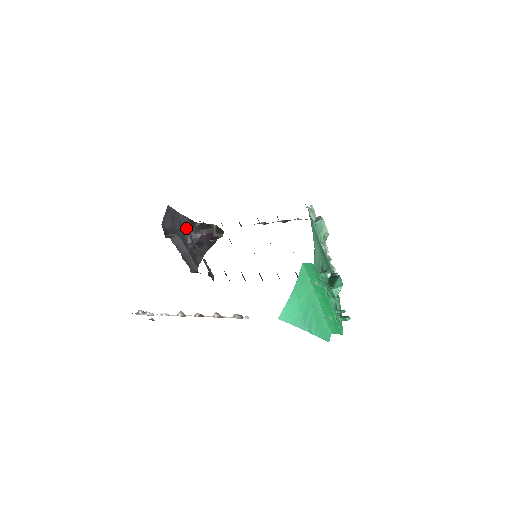
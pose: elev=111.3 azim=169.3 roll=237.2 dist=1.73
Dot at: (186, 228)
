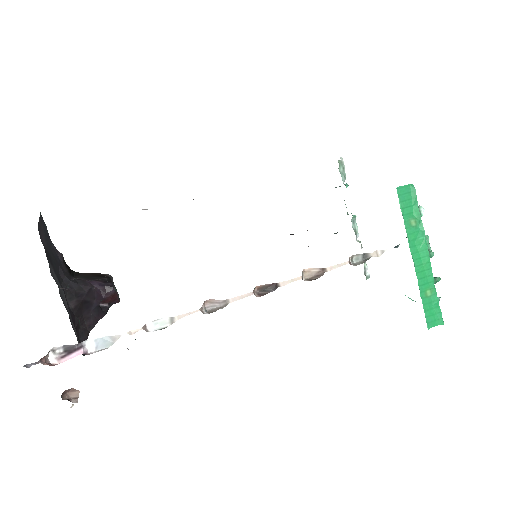
Dot at: (61, 271)
